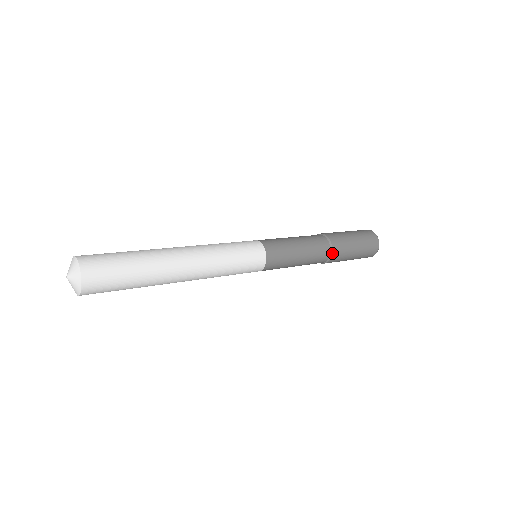
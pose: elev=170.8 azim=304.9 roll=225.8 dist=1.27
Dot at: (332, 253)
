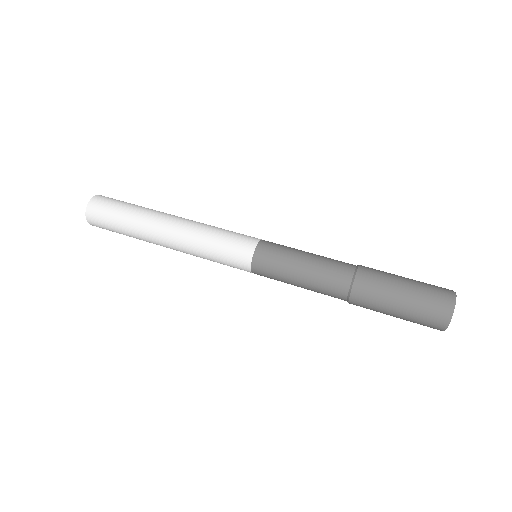
Dot at: (349, 303)
